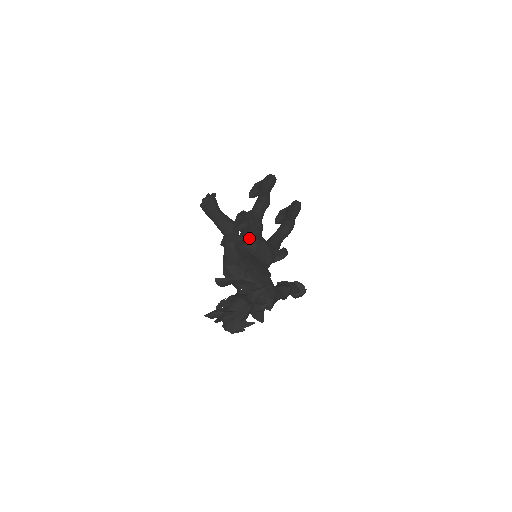
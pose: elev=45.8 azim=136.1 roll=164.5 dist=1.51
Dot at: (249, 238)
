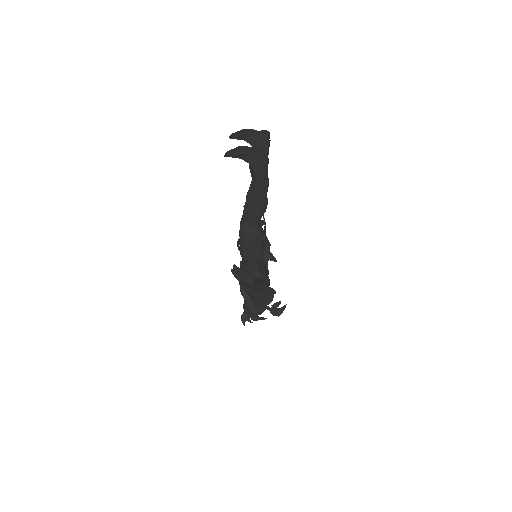
Dot at: (258, 258)
